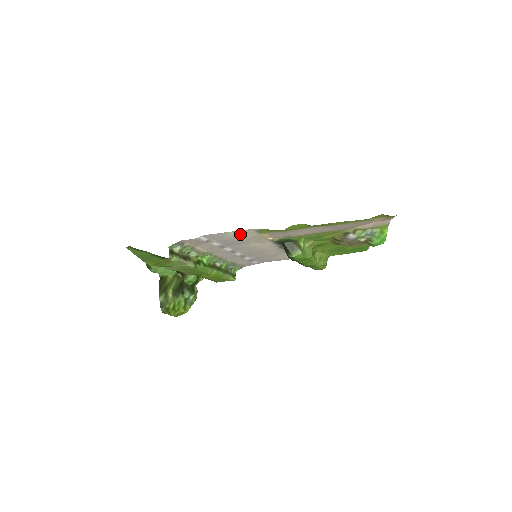
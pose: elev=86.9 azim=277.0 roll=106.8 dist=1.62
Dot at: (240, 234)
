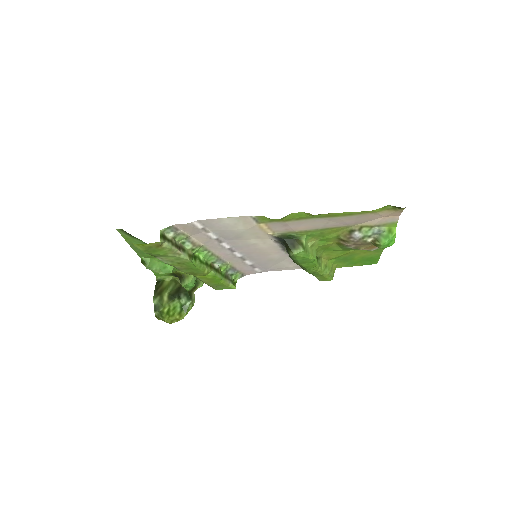
Dot at: (237, 223)
